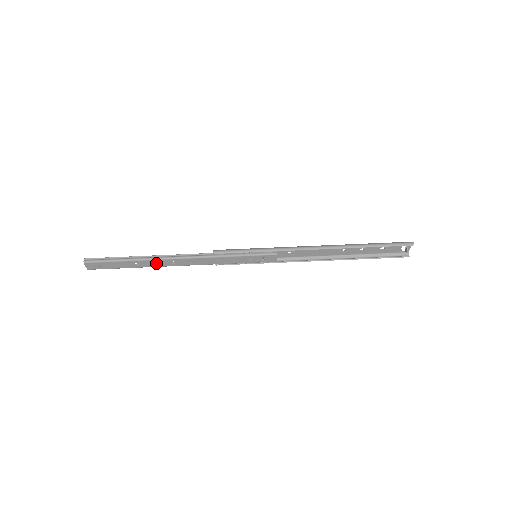
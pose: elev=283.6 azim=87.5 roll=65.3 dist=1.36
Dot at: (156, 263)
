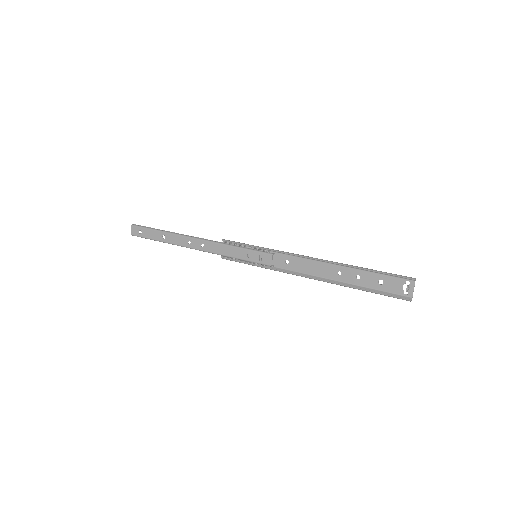
Dot at: (177, 240)
